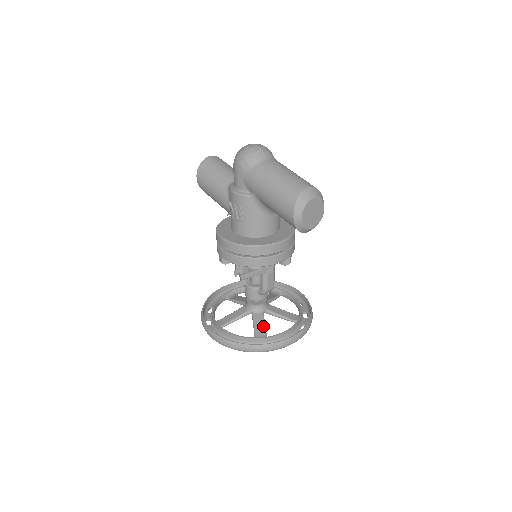
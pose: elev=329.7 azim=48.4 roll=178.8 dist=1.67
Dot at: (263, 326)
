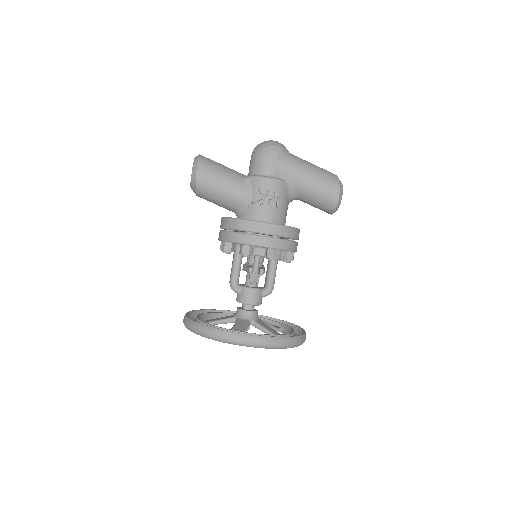
Dot at: (273, 329)
